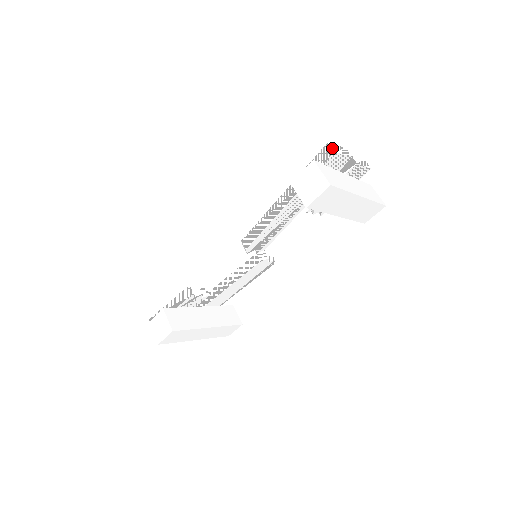
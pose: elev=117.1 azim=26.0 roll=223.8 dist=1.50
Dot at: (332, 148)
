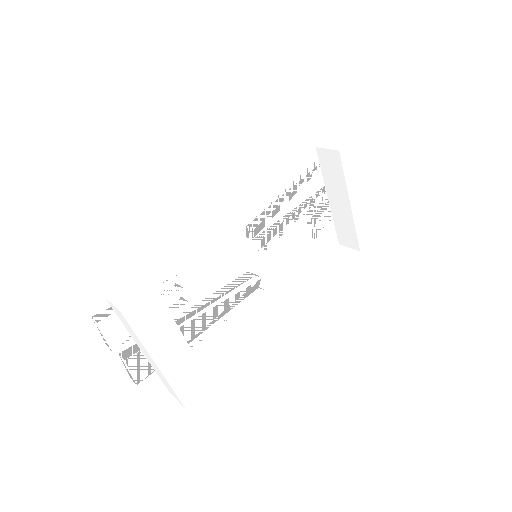
Dot at: occluded
